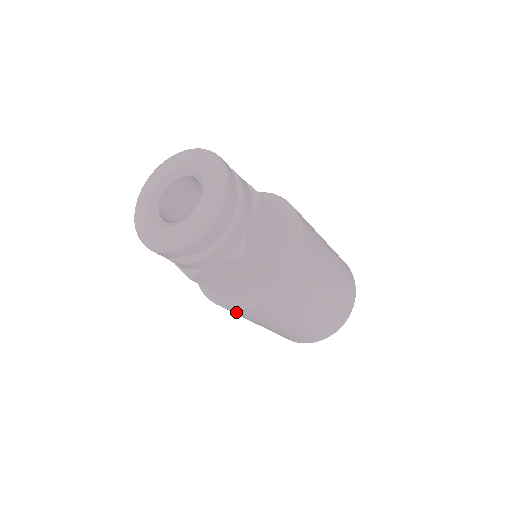
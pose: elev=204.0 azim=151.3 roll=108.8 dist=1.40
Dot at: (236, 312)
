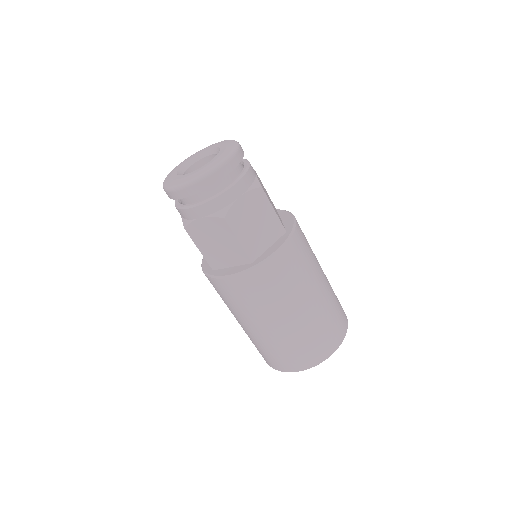
Dot at: (262, 278)
